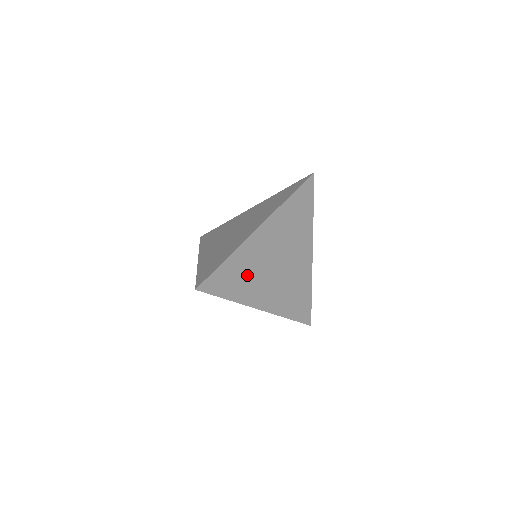
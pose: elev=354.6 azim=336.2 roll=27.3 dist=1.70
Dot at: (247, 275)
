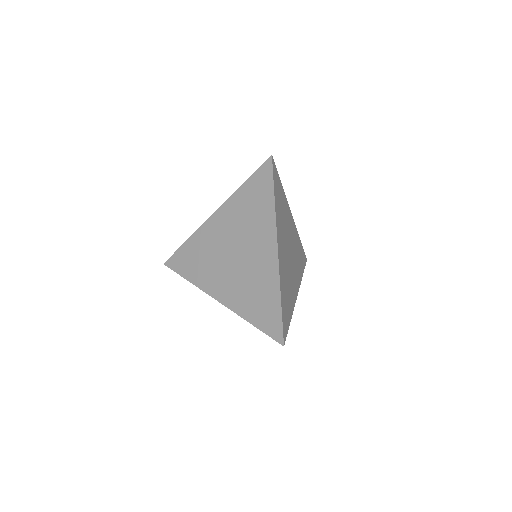
Dot at: (287, 290)
